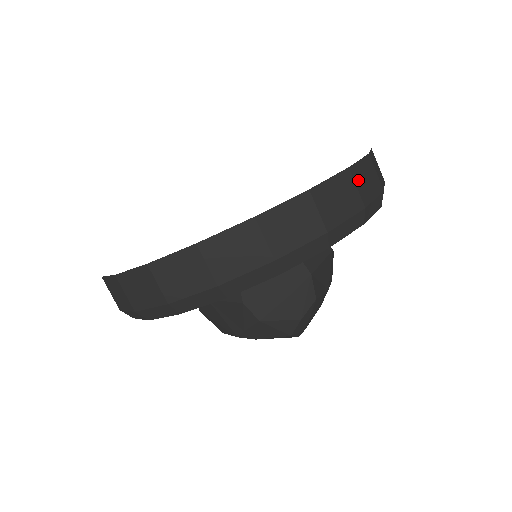
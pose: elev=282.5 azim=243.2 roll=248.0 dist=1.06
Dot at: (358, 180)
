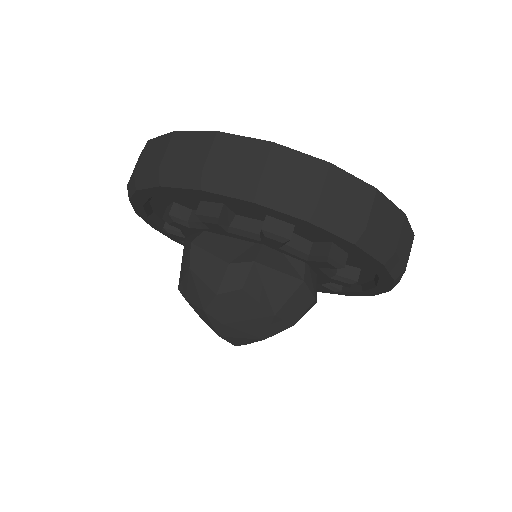
Dot at: (333, 182)
